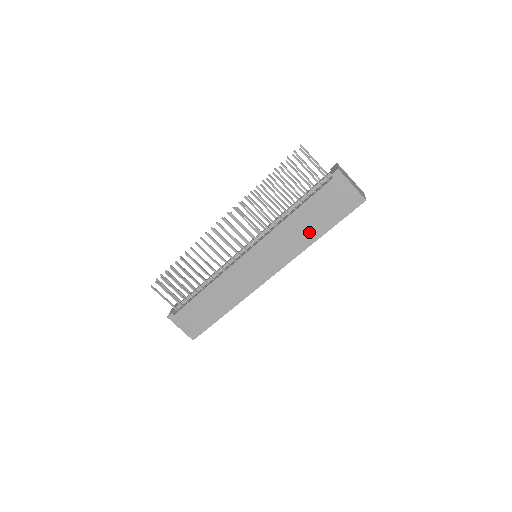
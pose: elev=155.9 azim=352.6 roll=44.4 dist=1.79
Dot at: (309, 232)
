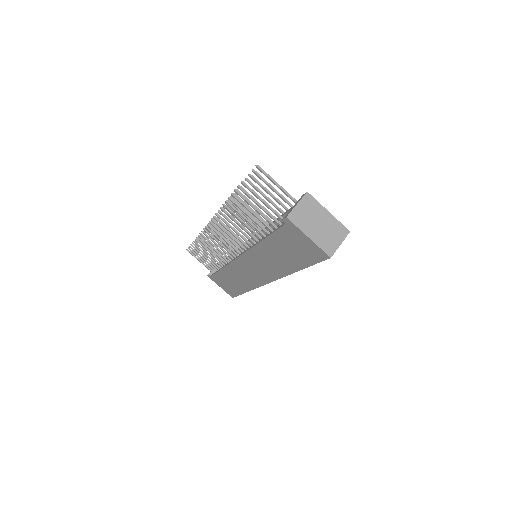
Dot at: (284, 263)
